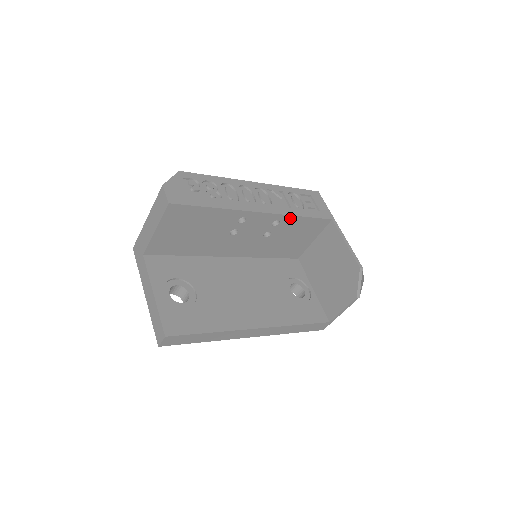
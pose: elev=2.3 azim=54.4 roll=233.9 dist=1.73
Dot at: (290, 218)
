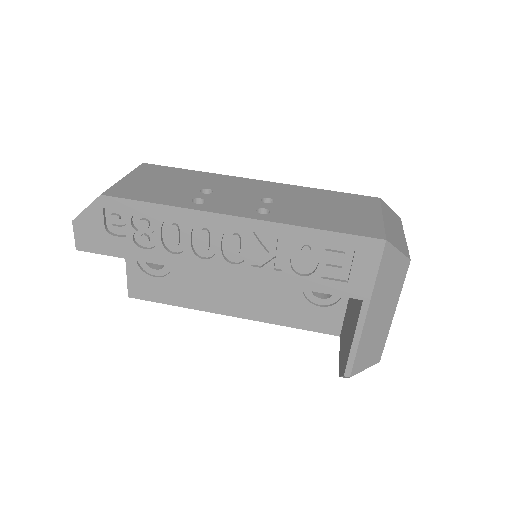
Dot at: (275, 280)
